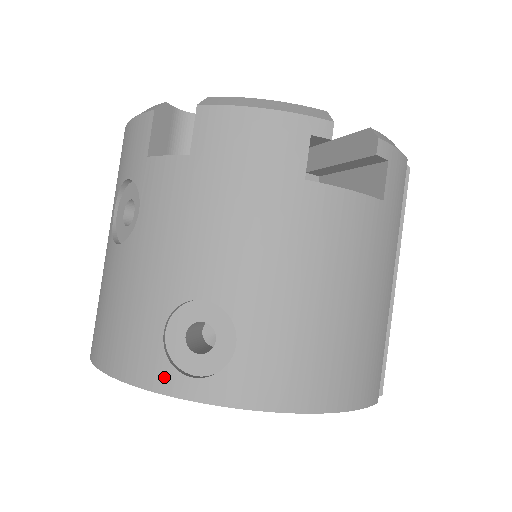
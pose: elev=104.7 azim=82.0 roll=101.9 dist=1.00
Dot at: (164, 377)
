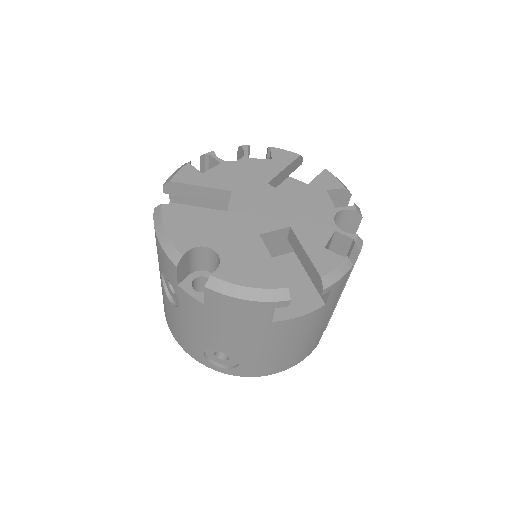
Dot at: (207, 363)
